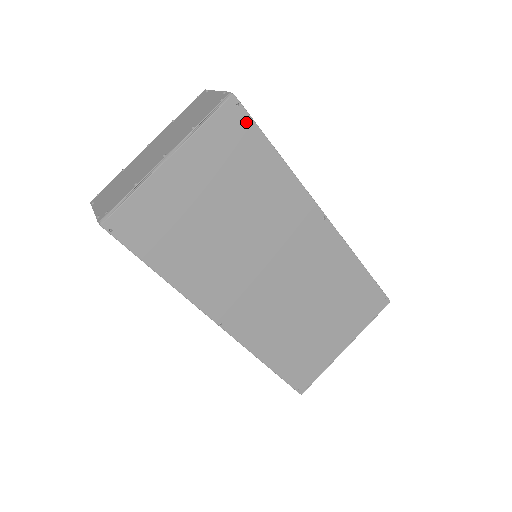
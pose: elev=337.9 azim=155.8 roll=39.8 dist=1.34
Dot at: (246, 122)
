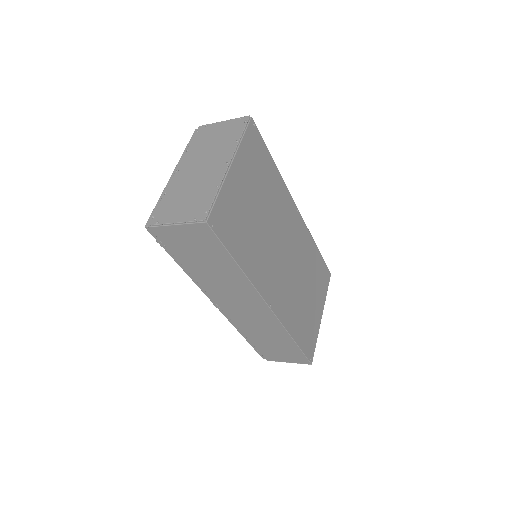
Dot at: (259, 138)
